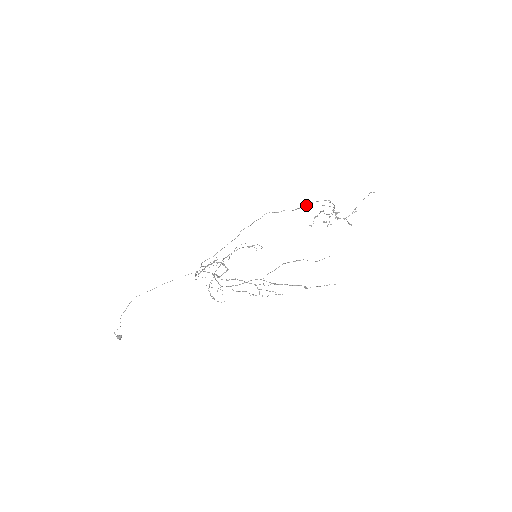
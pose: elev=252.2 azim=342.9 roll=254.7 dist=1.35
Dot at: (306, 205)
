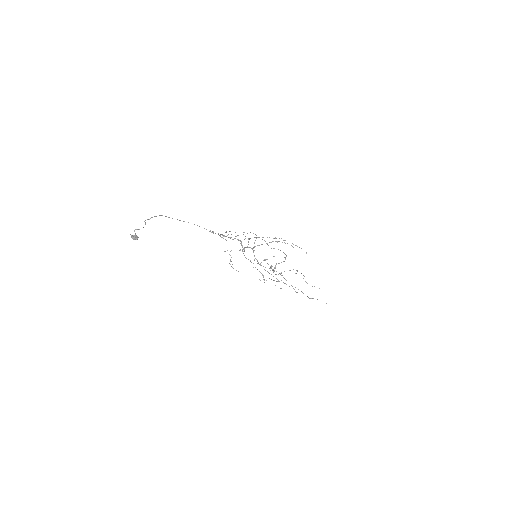
Dot at: occluded
